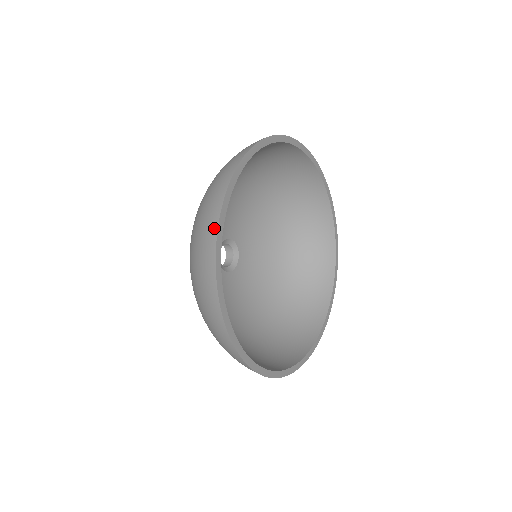
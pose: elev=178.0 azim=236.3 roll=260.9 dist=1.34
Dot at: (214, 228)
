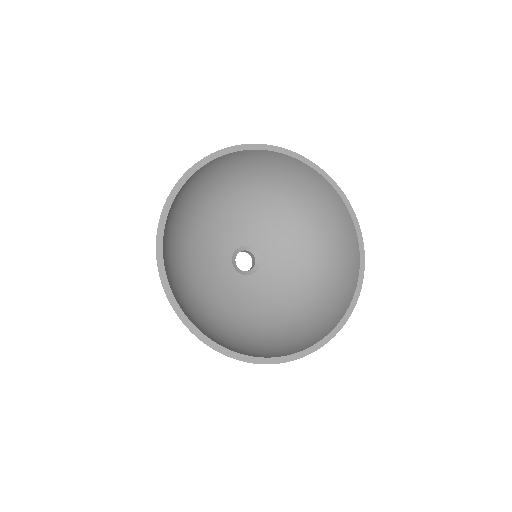
Dot at: (160, 216)
